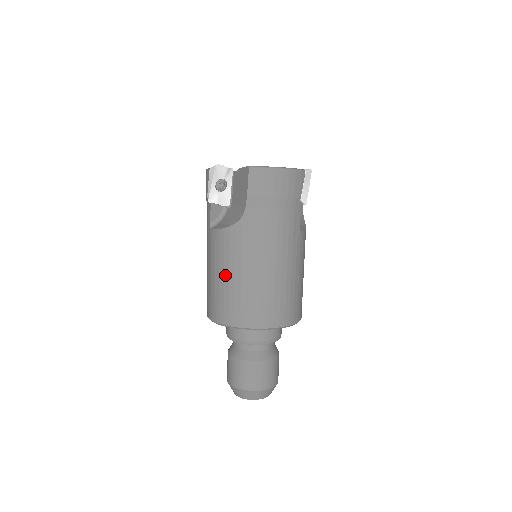
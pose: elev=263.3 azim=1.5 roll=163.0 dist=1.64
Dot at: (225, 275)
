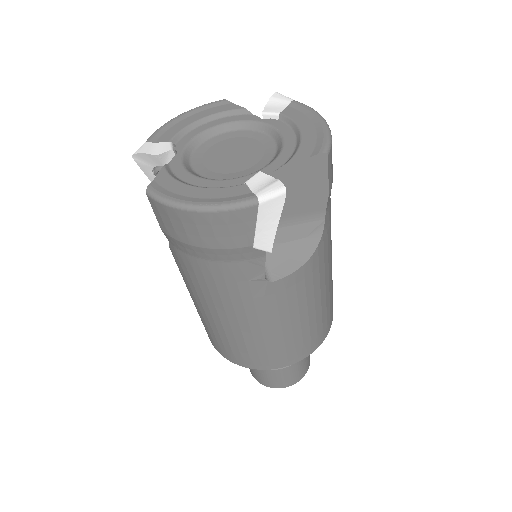
Dot at: occluded
